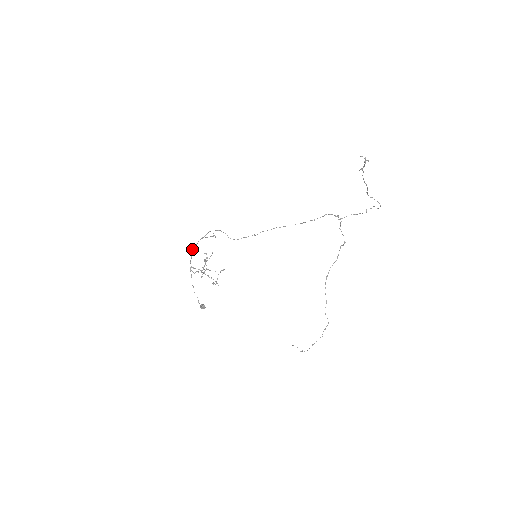
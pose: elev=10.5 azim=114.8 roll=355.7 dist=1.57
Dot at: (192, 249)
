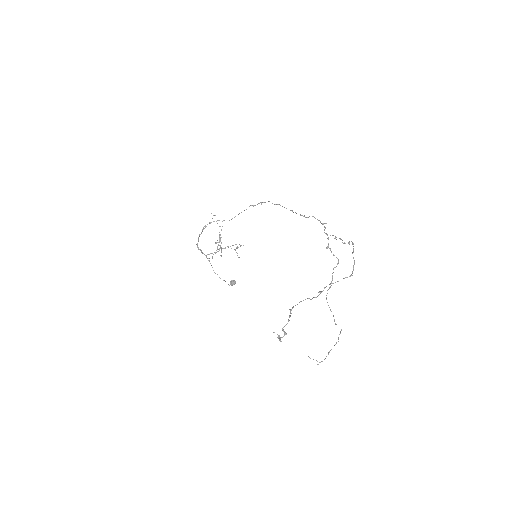
Dot at: occluded
